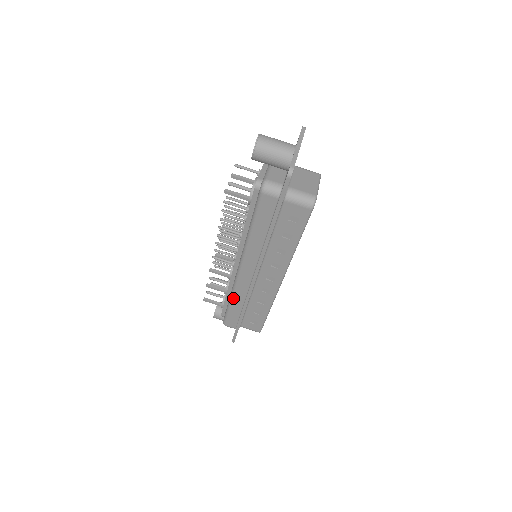
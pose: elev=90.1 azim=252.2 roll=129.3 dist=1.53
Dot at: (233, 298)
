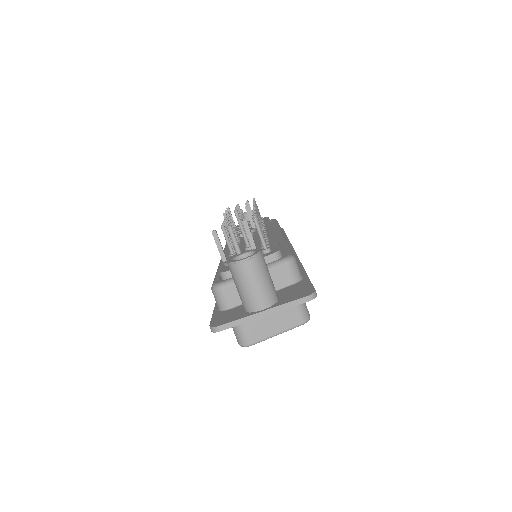
Dot at: occluded
